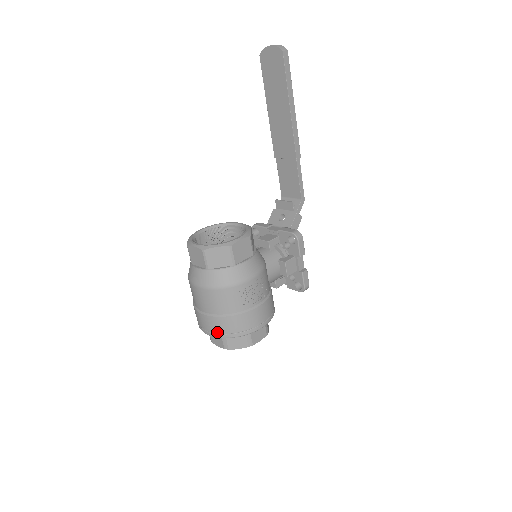
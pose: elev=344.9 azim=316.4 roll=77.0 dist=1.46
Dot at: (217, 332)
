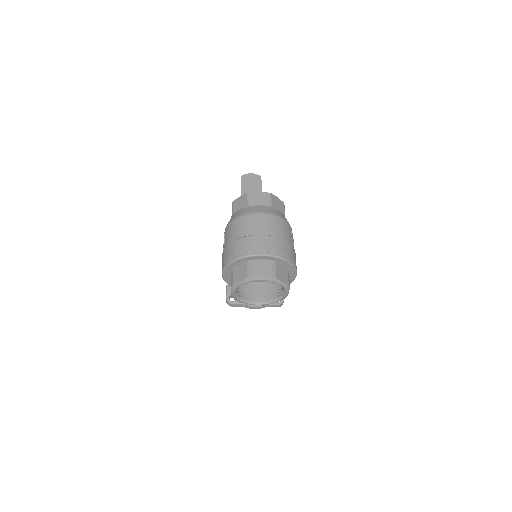
Dot at: (277, 251)
